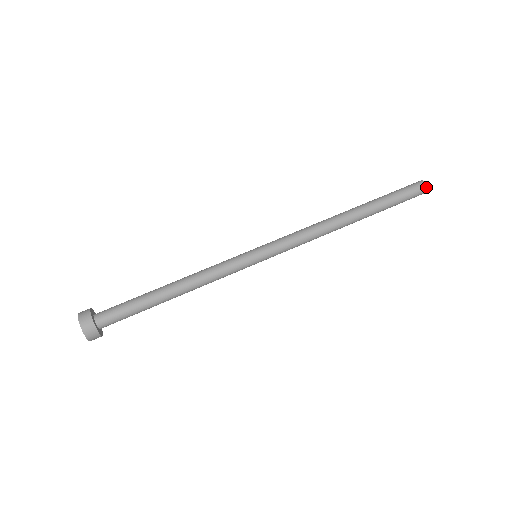
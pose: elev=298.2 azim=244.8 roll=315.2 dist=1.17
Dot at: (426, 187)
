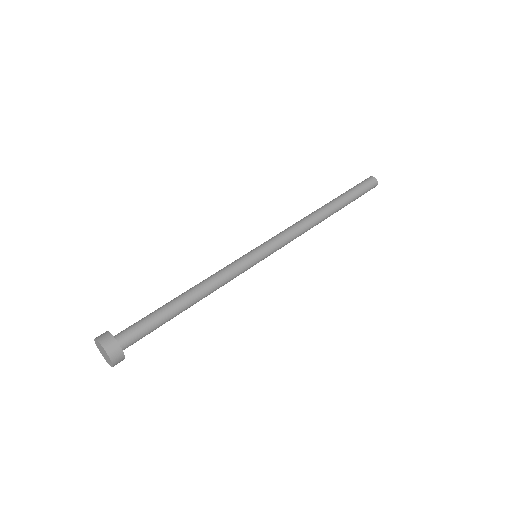
Dot at: (375, 179)
